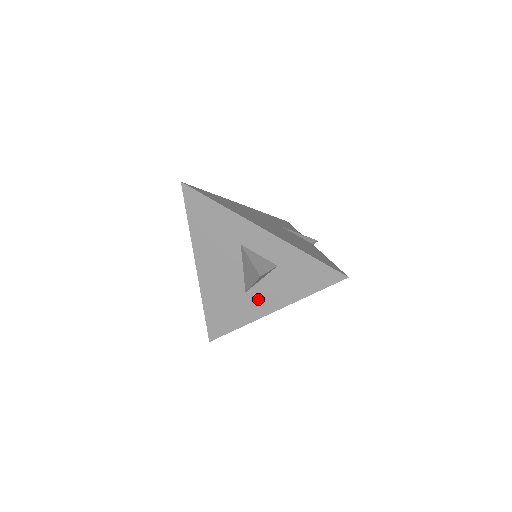
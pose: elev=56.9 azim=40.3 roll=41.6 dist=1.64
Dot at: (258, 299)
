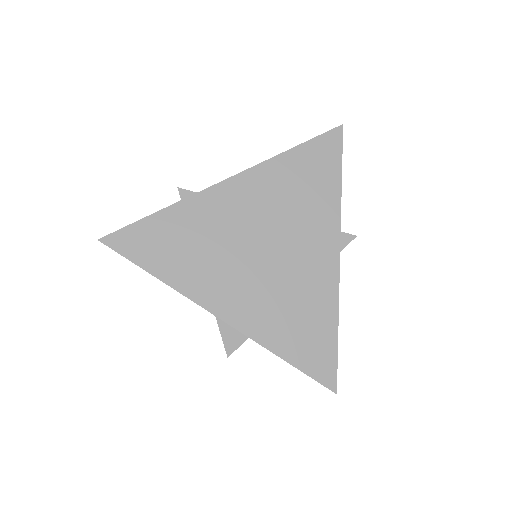
Dot at: occluded
